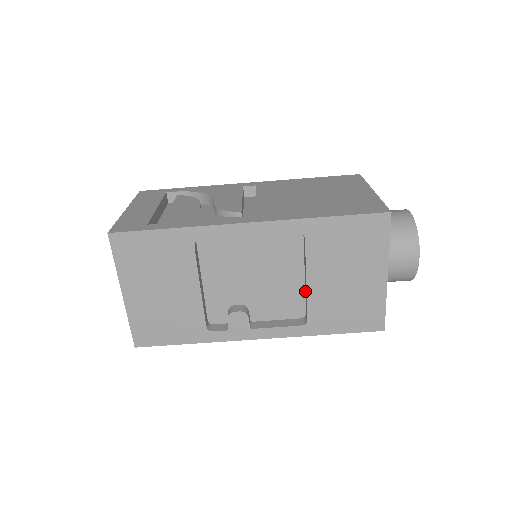
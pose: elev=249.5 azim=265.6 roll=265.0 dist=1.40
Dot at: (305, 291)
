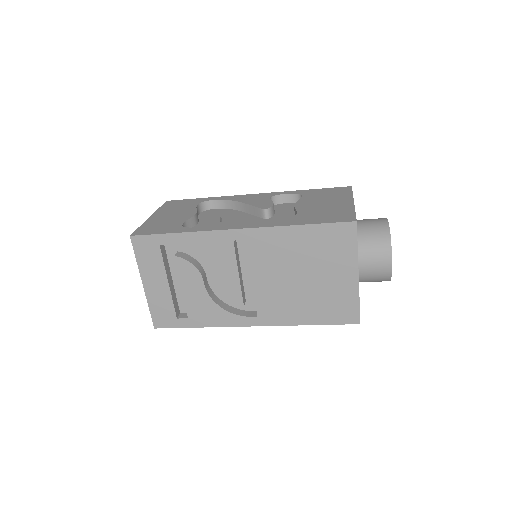
Dot at: occluded
